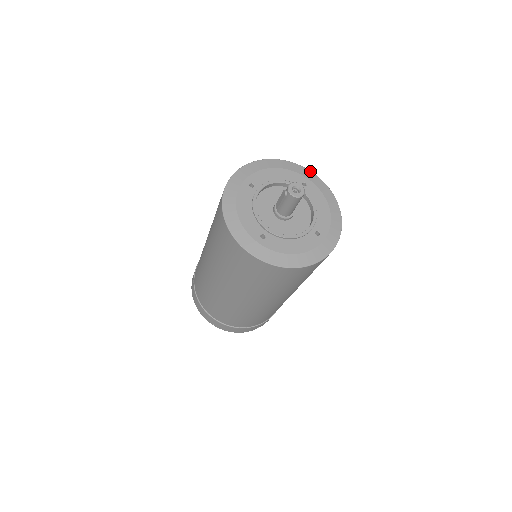
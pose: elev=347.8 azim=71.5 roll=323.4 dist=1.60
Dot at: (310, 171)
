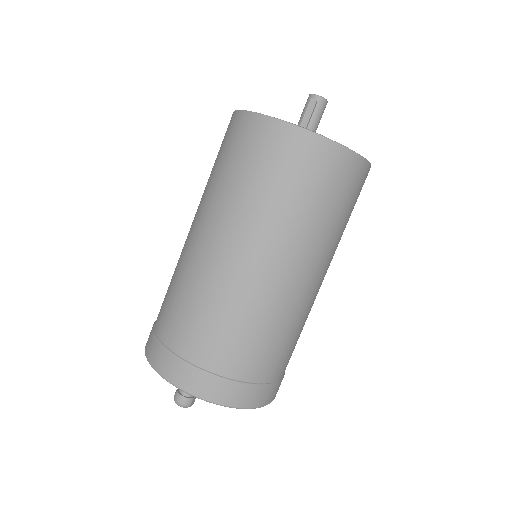
Dot at: occluded
